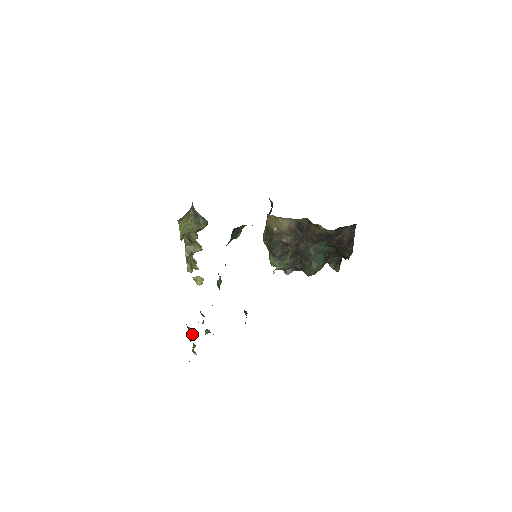
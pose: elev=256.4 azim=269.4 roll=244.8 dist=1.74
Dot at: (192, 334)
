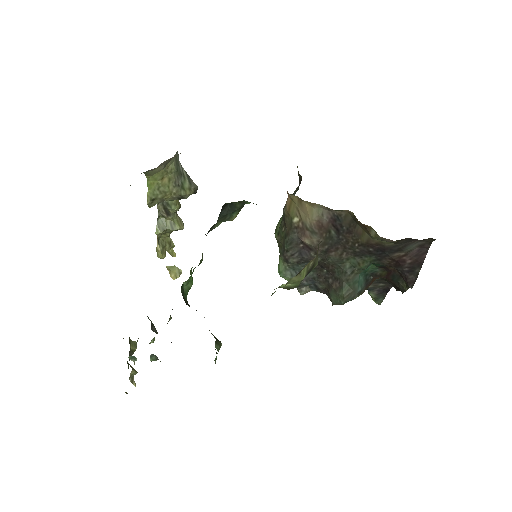
Dot at: (130, 356)
